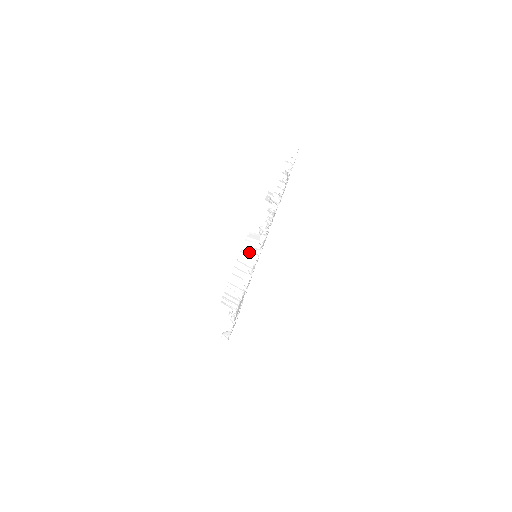
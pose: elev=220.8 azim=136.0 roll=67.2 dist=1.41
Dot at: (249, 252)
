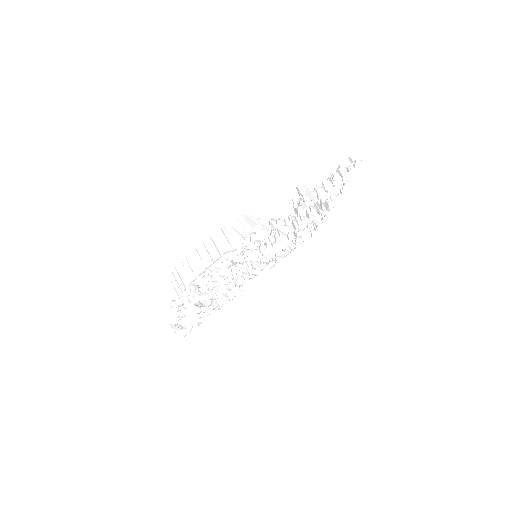
Dot at: (230, 234)
